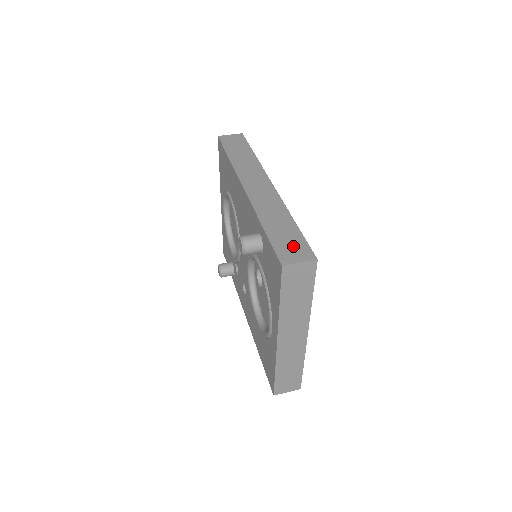
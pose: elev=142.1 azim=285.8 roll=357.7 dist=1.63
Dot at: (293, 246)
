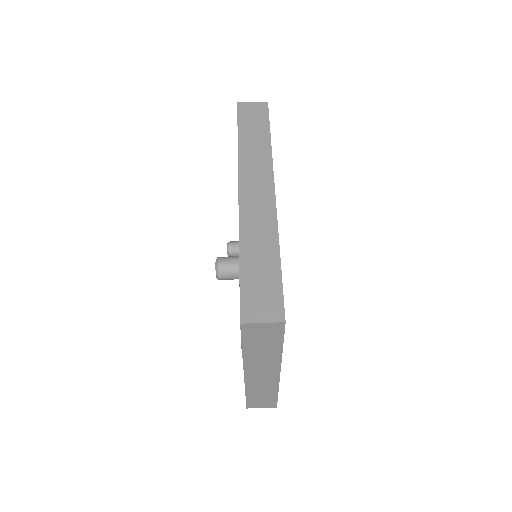
Dot at: (264, 295)
